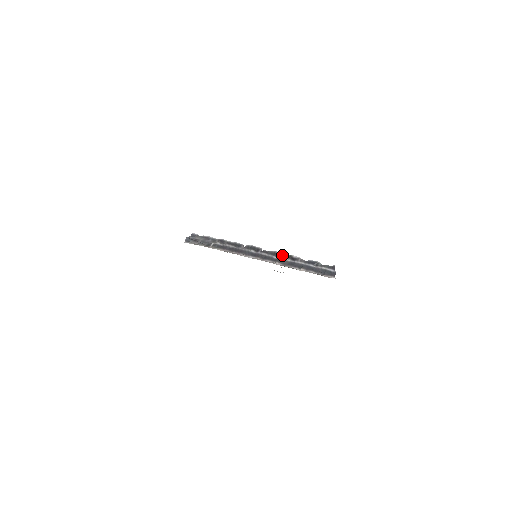
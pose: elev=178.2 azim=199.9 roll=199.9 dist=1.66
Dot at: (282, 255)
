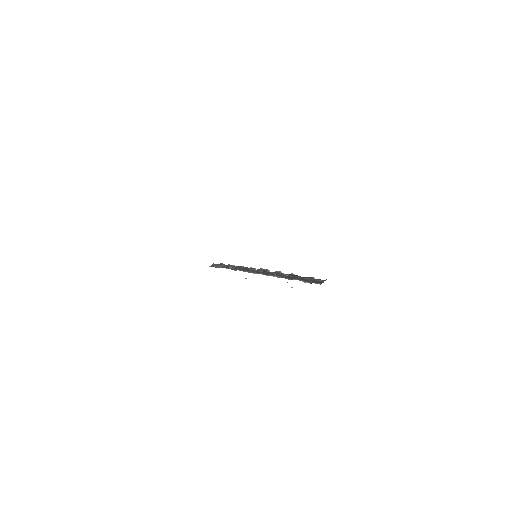
Dot at: occluded
